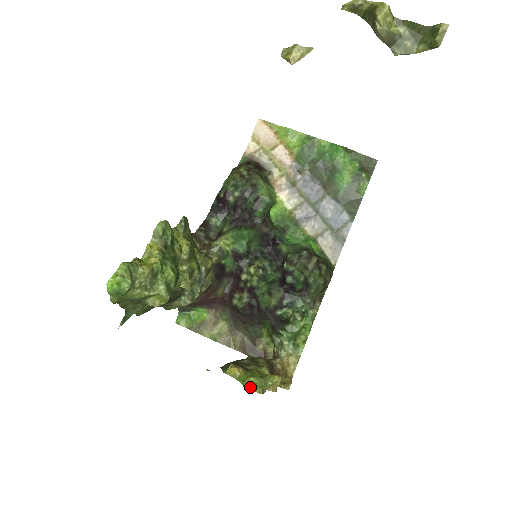
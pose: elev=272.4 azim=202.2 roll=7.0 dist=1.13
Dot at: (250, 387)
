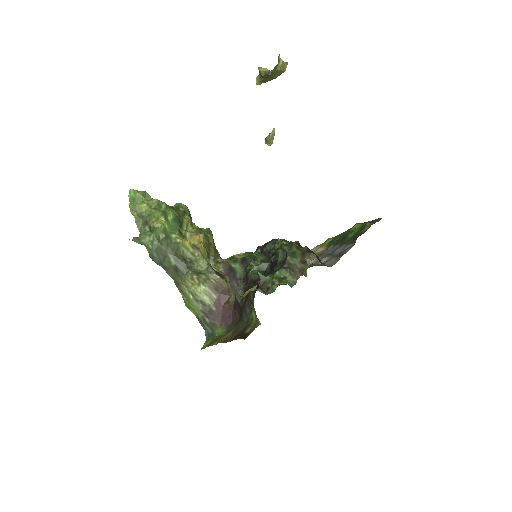
Dot at: occluded
